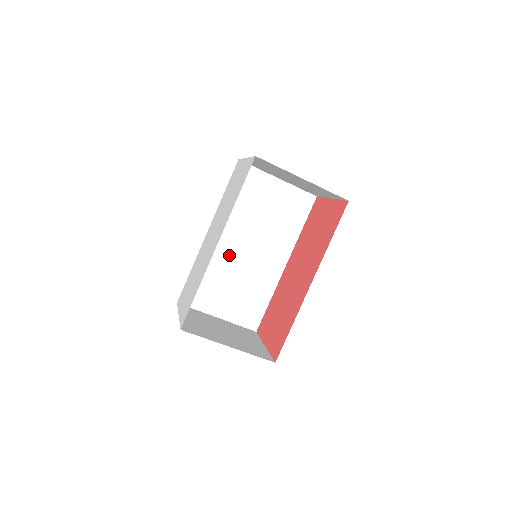
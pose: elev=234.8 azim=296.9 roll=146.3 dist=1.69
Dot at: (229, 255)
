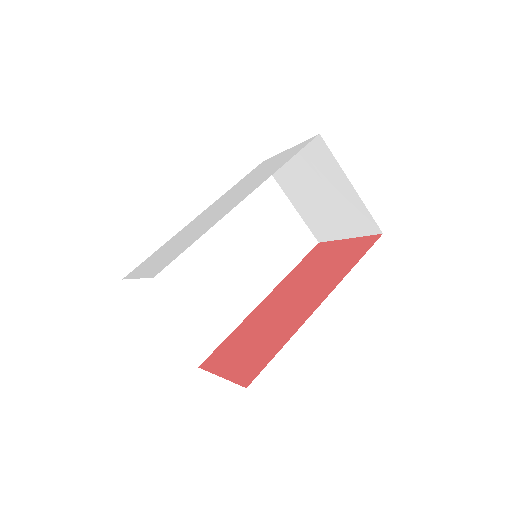
Dot at: (210, 254)
